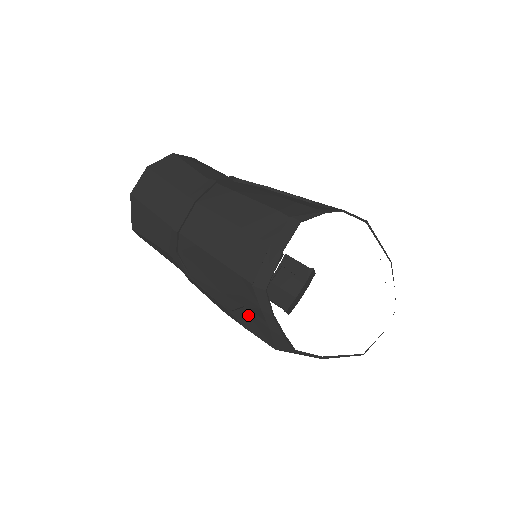
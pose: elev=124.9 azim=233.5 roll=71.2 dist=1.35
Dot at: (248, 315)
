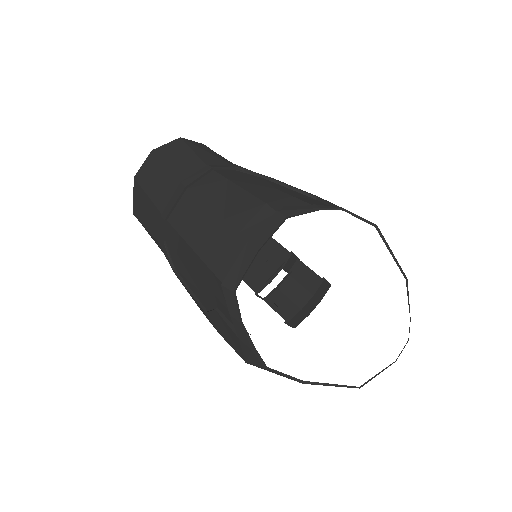
Dot at: (220, 318)
